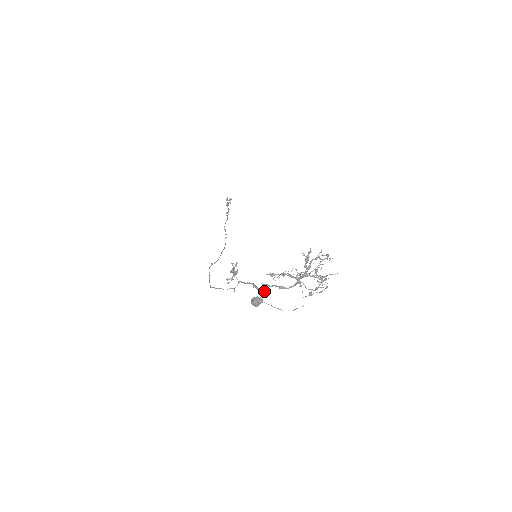
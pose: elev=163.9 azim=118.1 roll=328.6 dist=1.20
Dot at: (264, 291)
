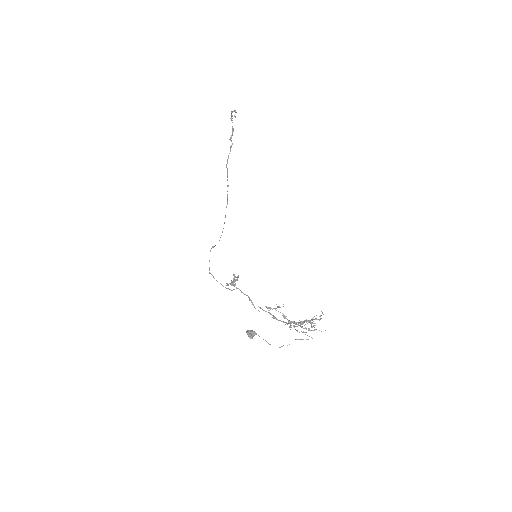
Dot at: (258, 310)
